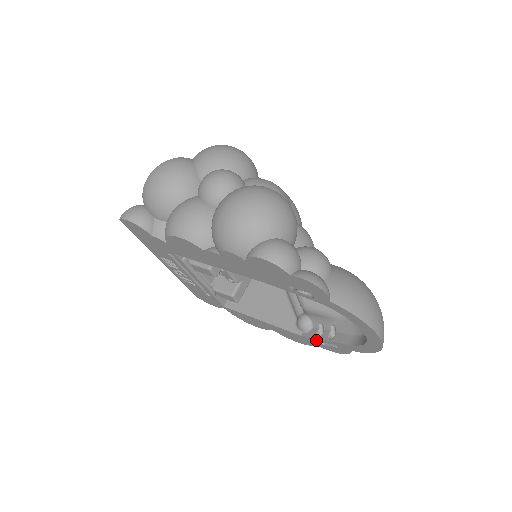
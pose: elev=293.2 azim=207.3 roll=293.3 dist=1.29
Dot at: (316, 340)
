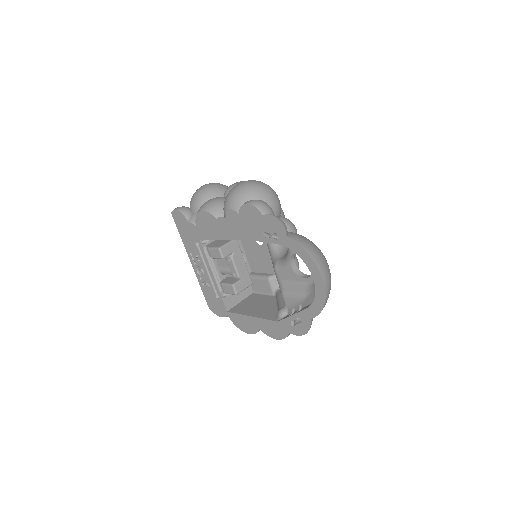
Dot at: (288, 321)
